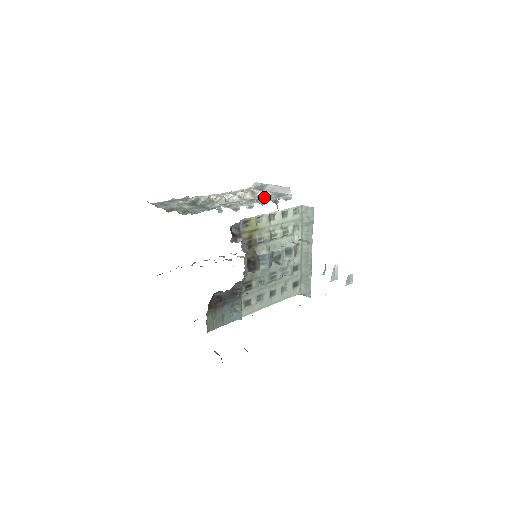
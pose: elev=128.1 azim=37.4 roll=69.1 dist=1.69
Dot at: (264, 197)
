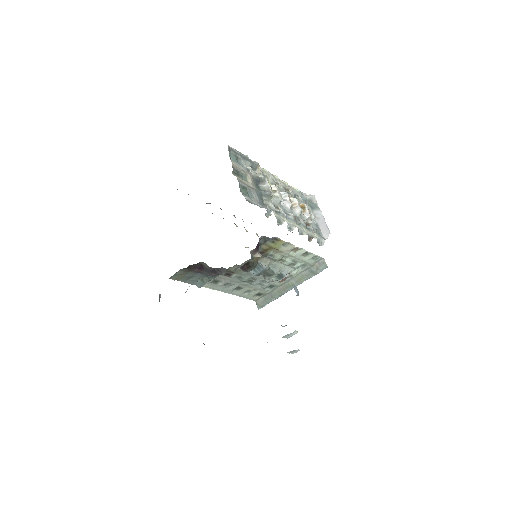
Dot at: (307, 225)
